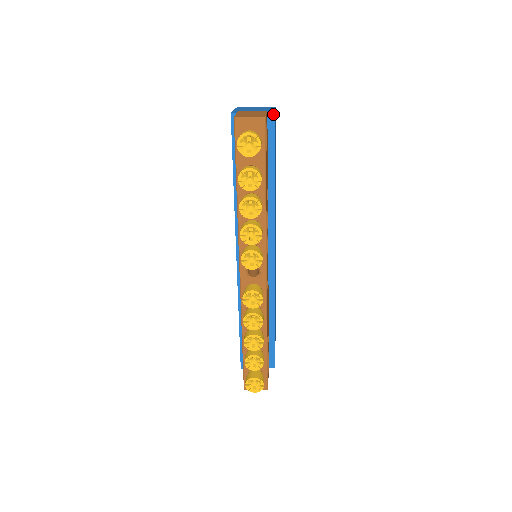
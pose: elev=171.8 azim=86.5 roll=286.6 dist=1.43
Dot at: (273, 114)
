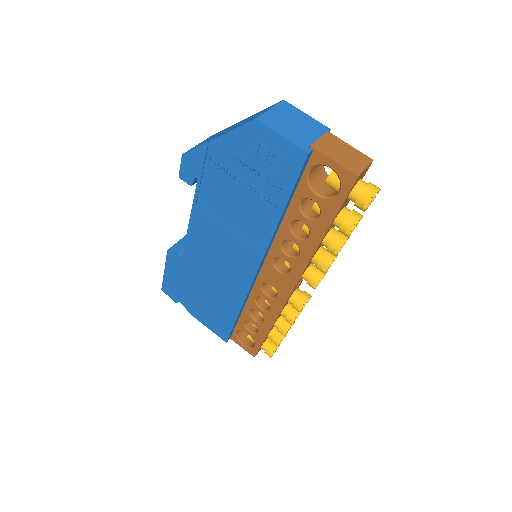
Dot at: (329, 131)
